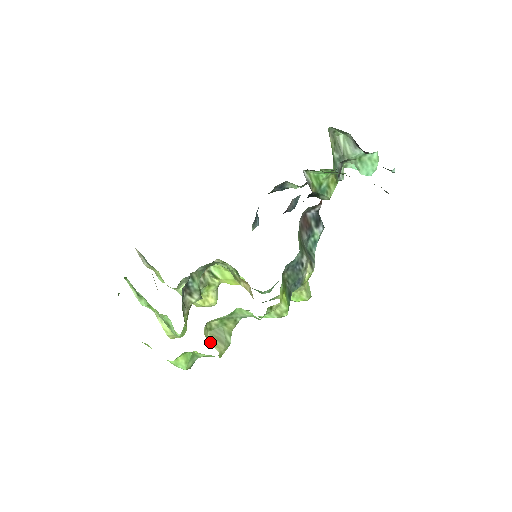
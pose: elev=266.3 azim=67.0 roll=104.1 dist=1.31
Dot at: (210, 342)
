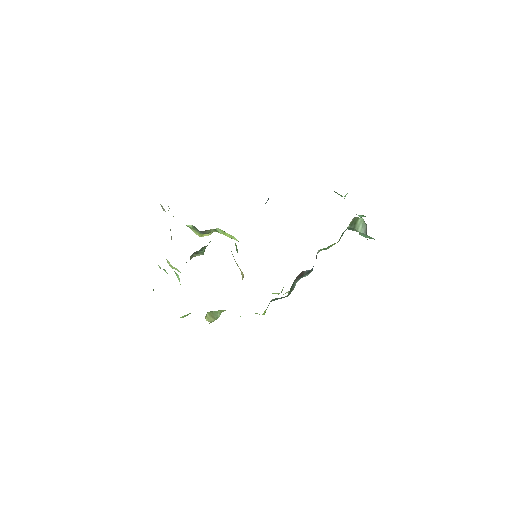
Dot at: (207, 318)
